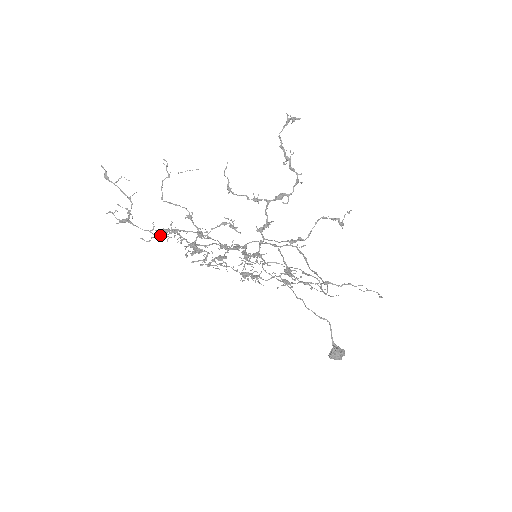
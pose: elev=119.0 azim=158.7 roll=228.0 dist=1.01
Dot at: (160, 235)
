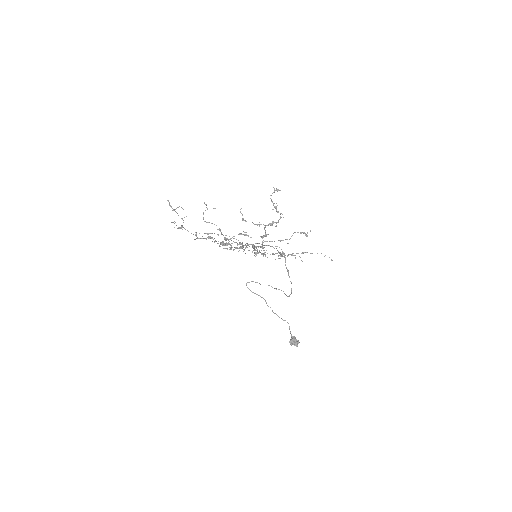
Dot at: (201, 238)
